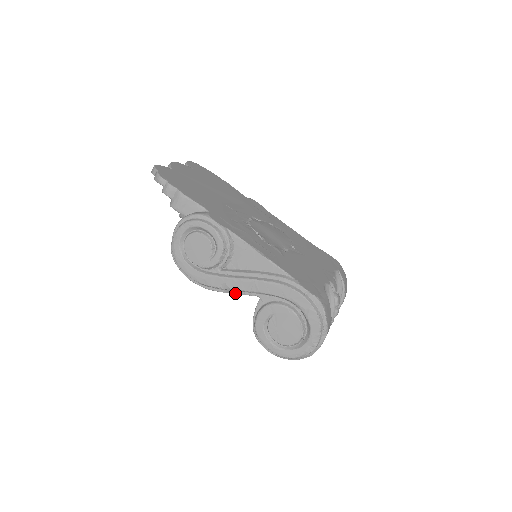
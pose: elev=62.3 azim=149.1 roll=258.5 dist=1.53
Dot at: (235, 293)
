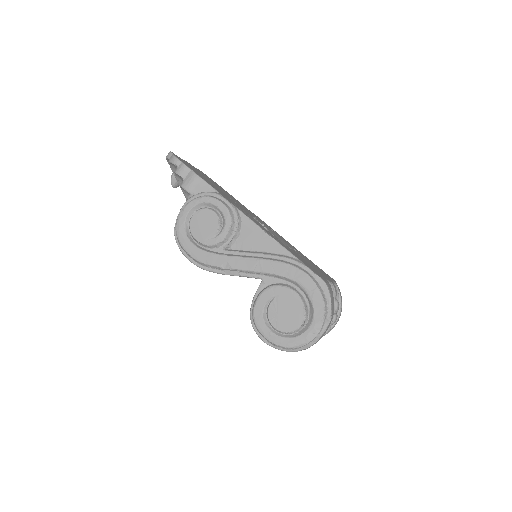
Dot at: (236, 275)
